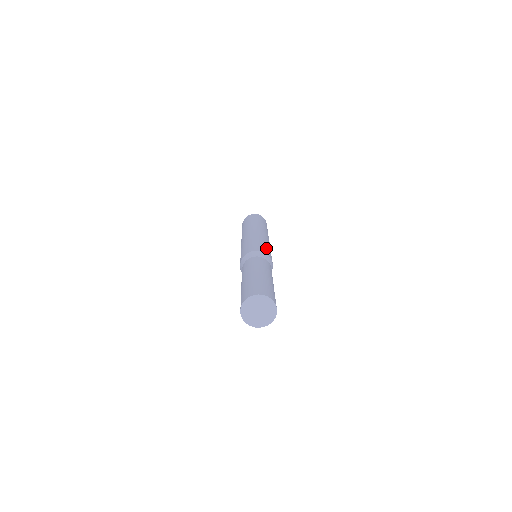
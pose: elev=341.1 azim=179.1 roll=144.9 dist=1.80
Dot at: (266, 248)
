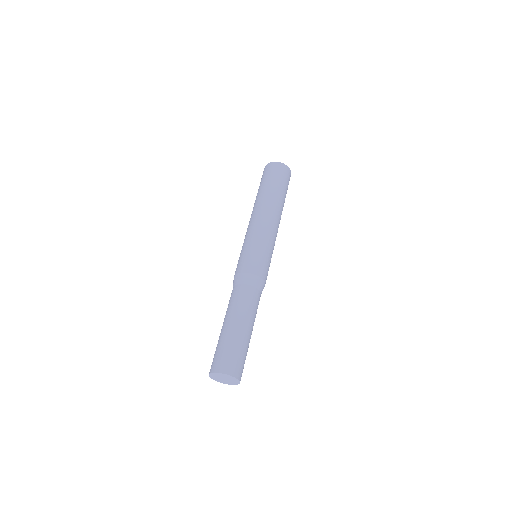
Dot at: (262, 260)
